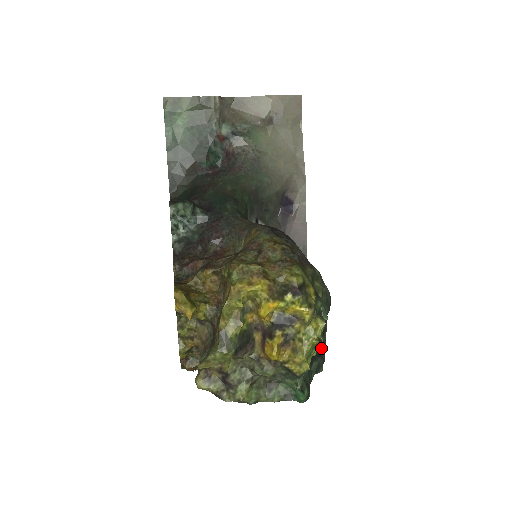
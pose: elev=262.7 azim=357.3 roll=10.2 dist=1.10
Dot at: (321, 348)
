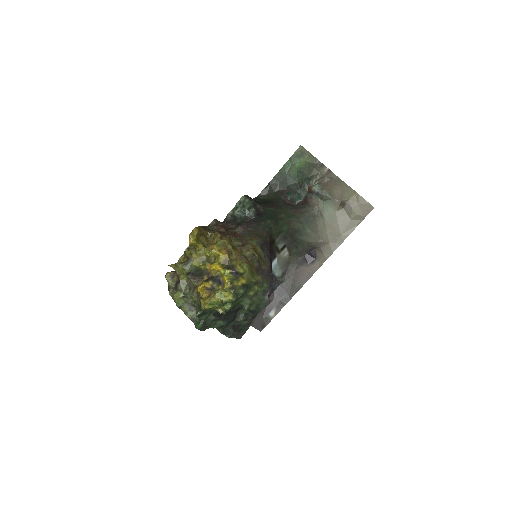
Dot at: (238, 326)
